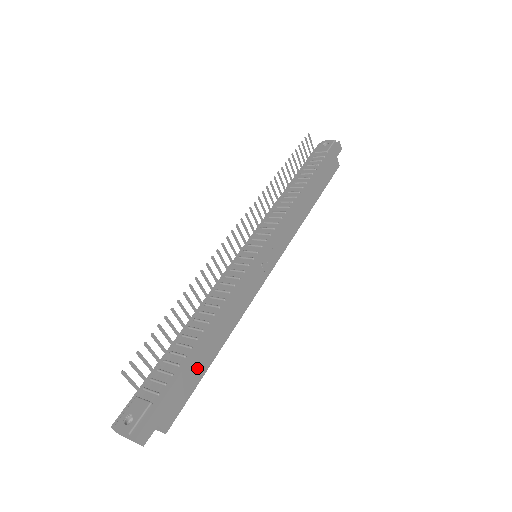
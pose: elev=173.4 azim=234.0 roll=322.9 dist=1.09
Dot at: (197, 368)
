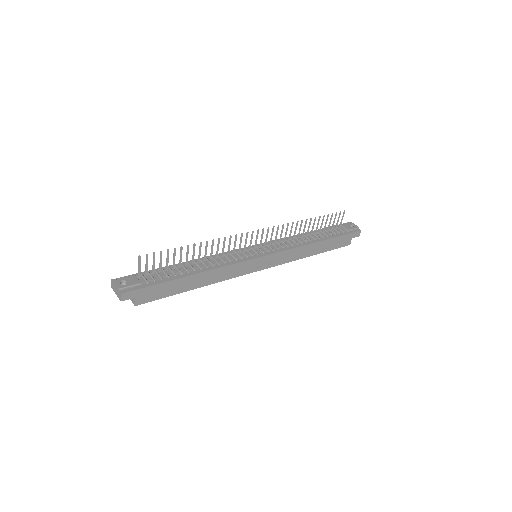
Dot at: (177, 287)
